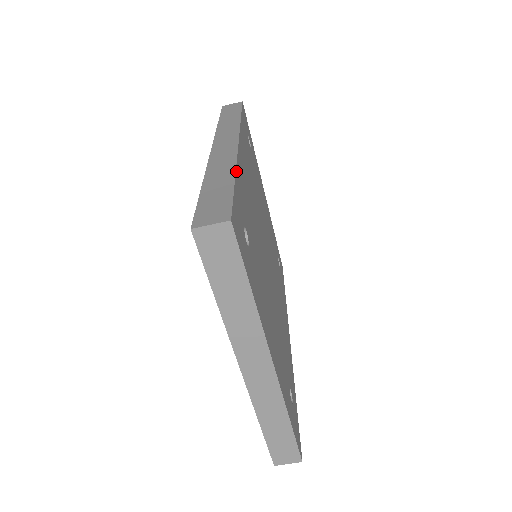
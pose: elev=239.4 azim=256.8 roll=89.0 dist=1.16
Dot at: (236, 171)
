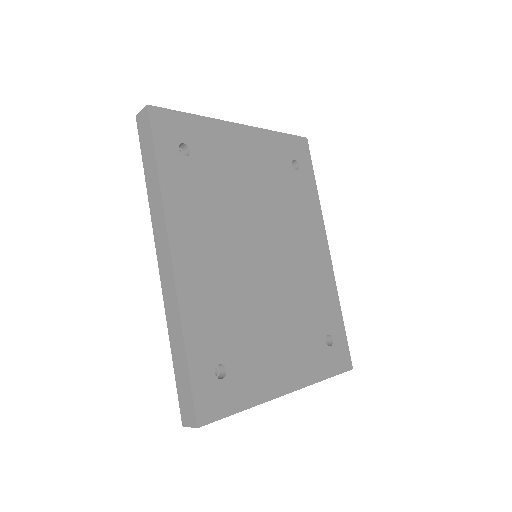
Dot at: (184, 335)
